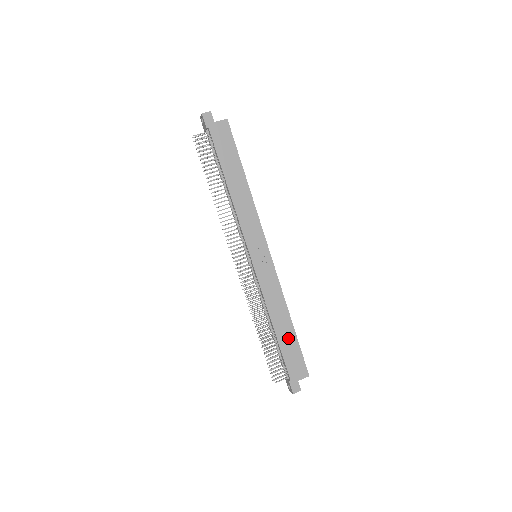
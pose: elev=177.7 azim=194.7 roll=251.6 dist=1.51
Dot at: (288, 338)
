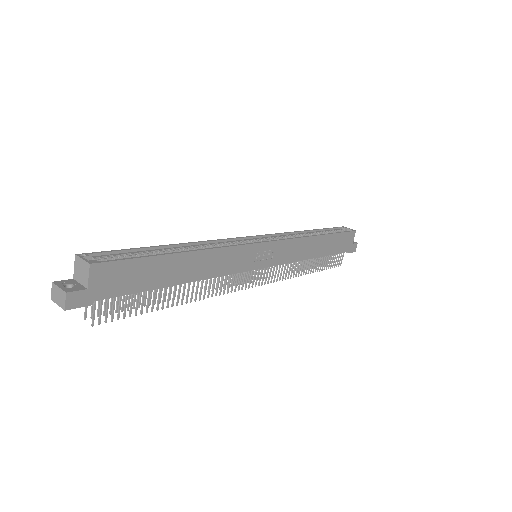
Dot at: (328, 244)
